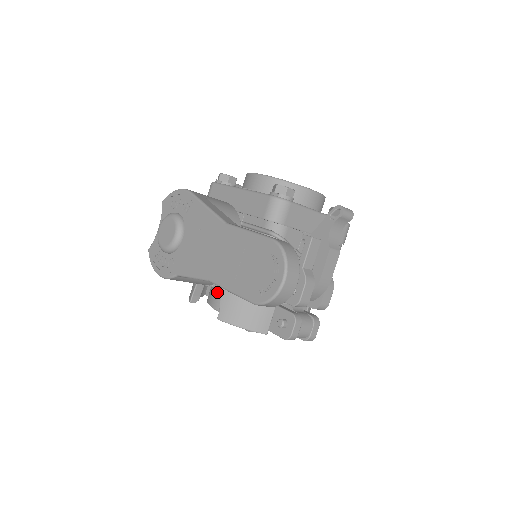
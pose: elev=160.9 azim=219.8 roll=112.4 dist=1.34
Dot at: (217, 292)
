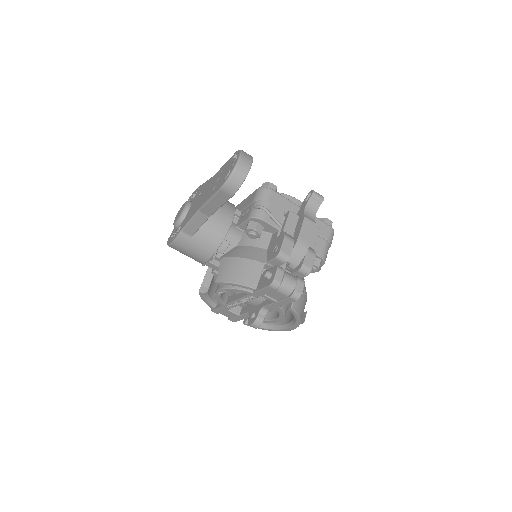
Dot at: occluded
